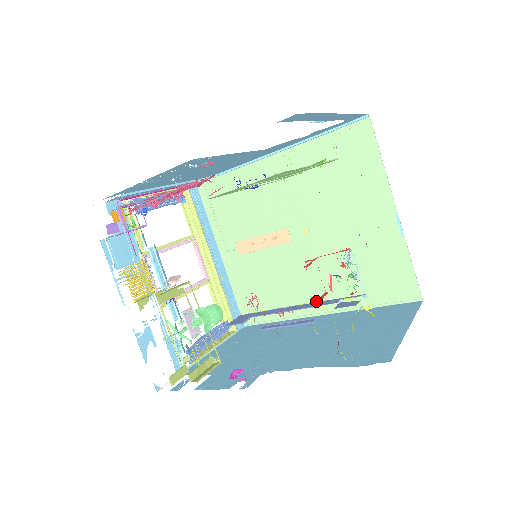
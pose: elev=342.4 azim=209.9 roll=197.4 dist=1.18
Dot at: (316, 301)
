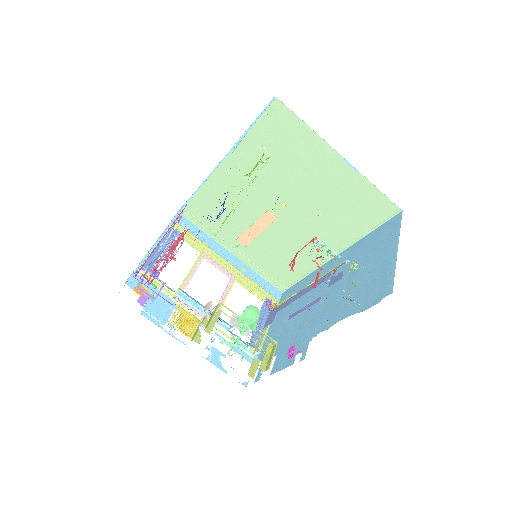
Dot at: (313, 287)
